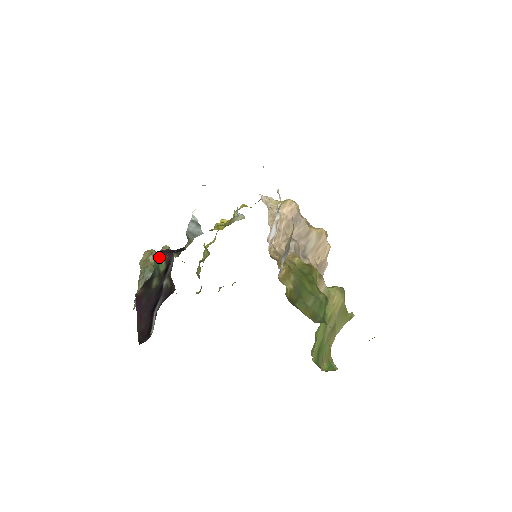
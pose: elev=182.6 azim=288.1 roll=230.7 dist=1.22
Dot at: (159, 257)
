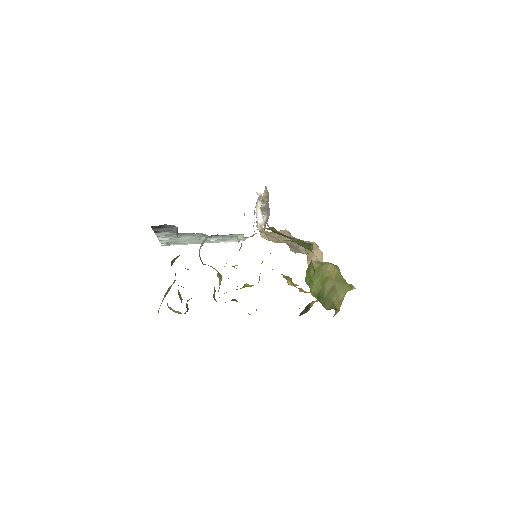
Dot at: (175, 259)
